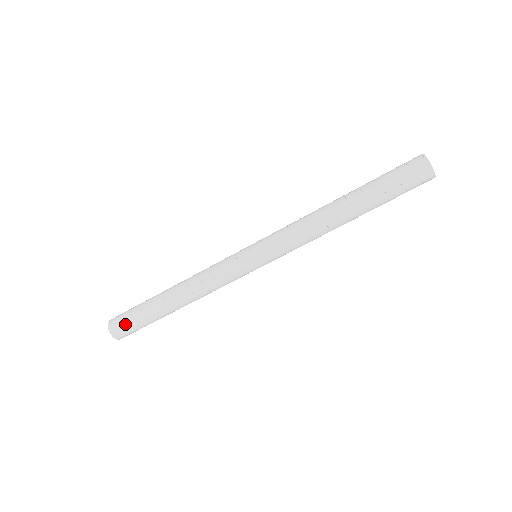
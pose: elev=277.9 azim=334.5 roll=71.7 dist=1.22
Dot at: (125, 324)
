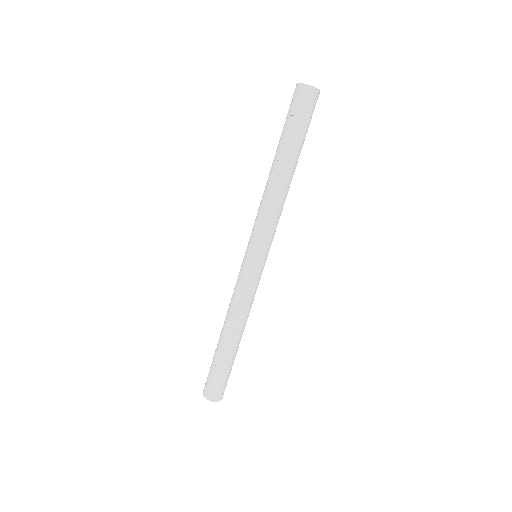
Dot at: (214, 385)
